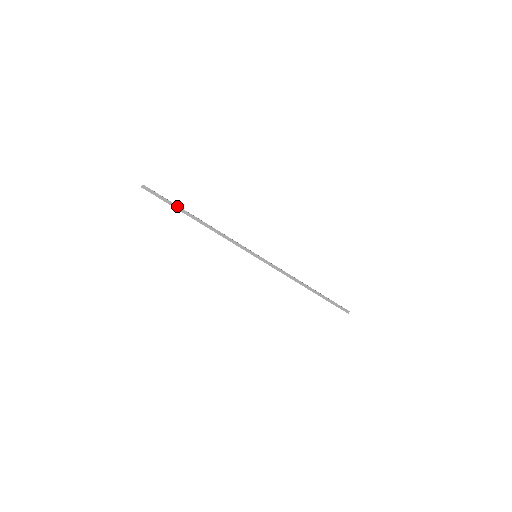
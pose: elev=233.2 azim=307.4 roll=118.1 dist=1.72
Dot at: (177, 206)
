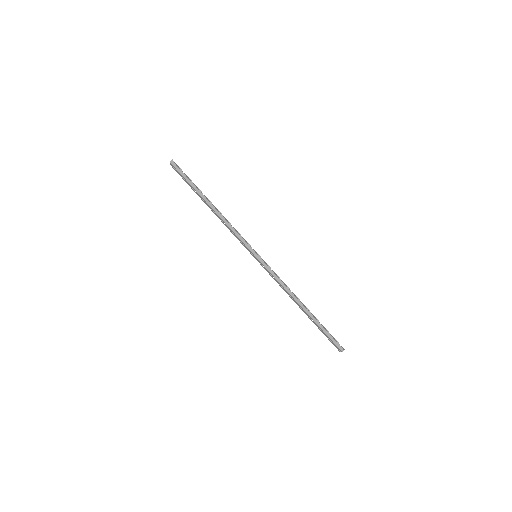
Dot at: (195, 187)
